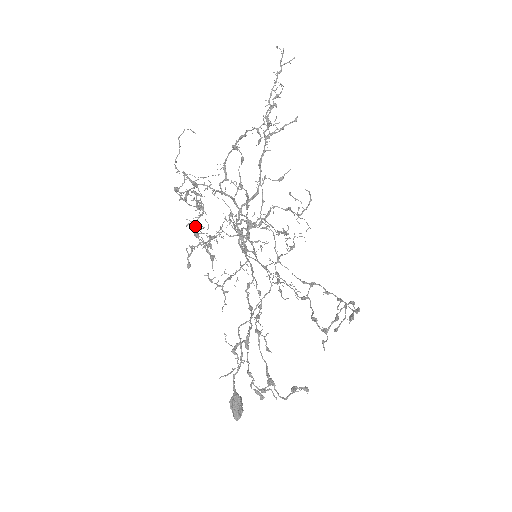
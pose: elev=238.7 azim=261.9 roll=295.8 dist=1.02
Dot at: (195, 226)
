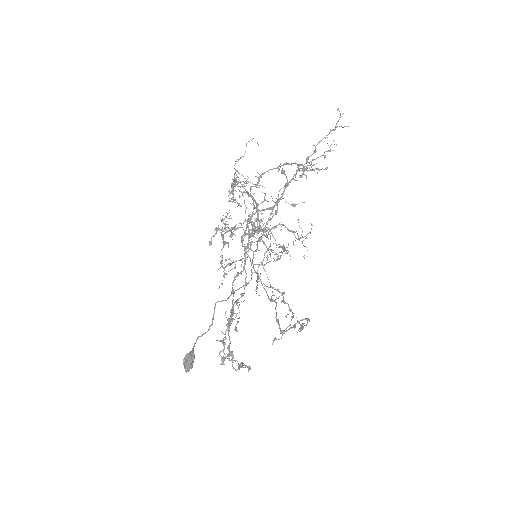
Dot at: (227, 215)
